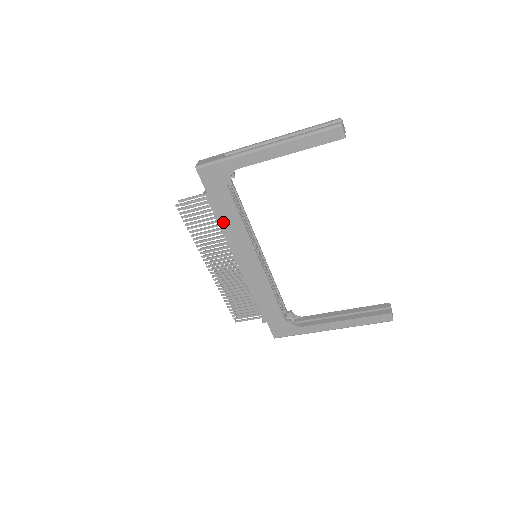
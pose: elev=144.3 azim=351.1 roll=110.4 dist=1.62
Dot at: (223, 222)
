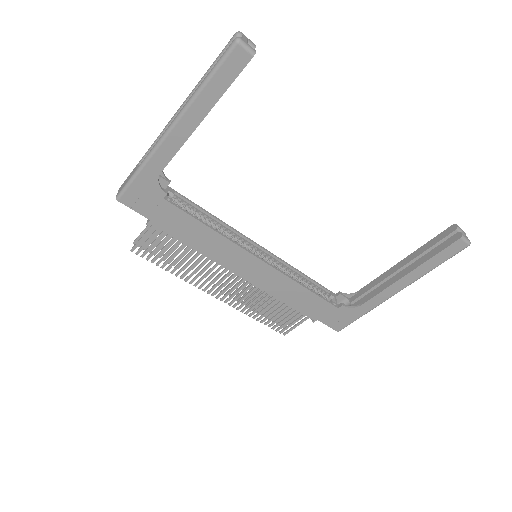
Dot at: (191, 241)
